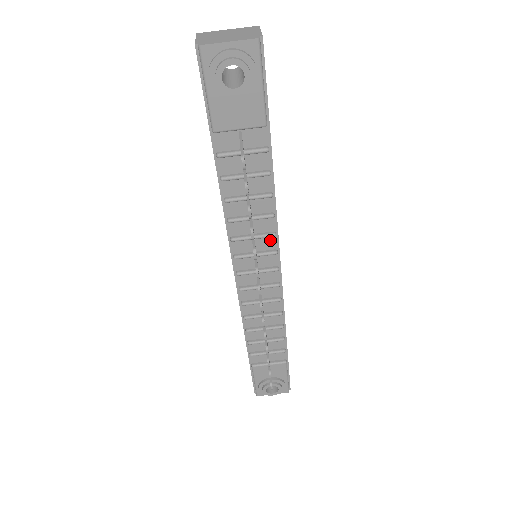
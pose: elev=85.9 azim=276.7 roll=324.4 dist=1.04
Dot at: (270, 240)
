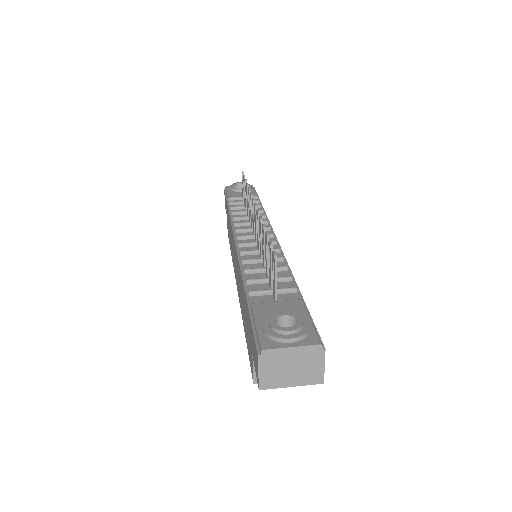
Dot at: occluded
